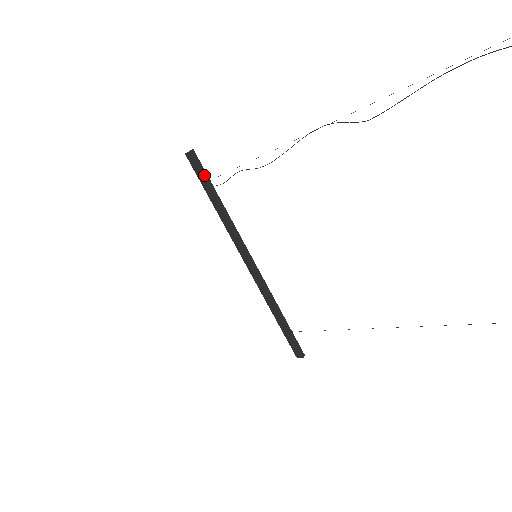
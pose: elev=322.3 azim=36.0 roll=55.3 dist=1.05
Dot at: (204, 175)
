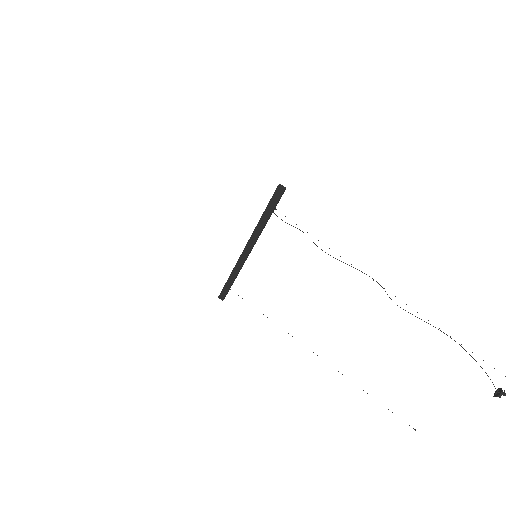
Dot at: (276, 205)
